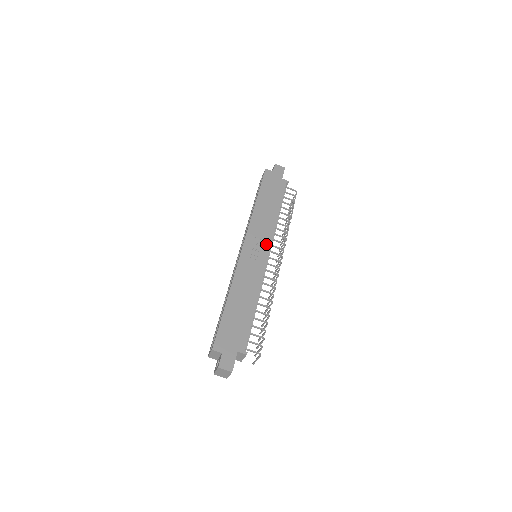
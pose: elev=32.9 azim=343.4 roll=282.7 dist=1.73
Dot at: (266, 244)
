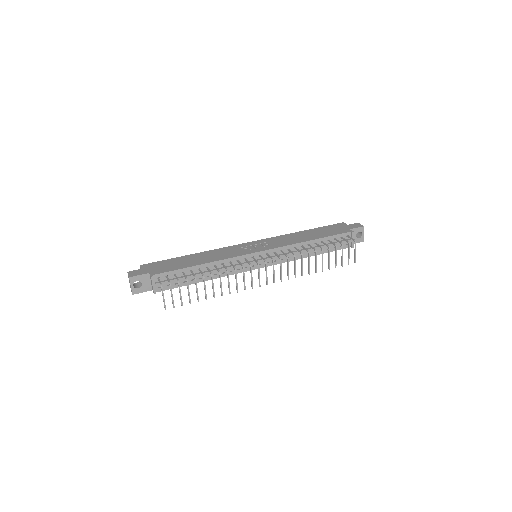
Dot at: (268, 247)
